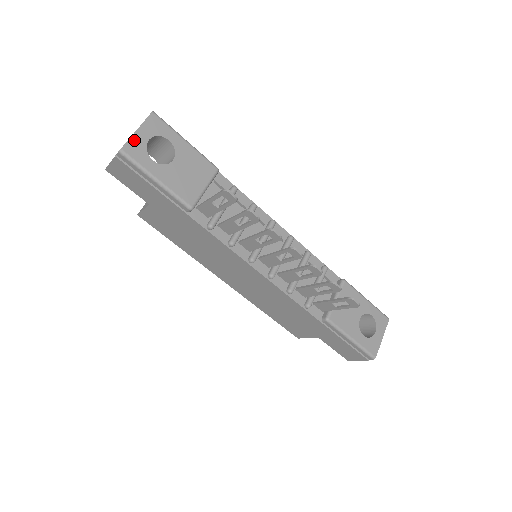
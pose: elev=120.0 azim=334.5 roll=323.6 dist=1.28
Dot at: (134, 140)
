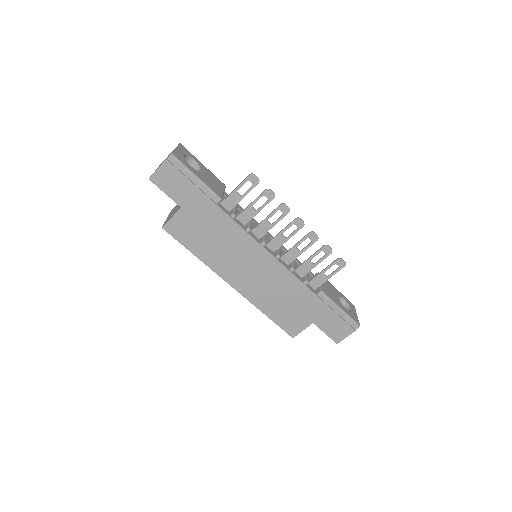
Dot at: (177, 152)
